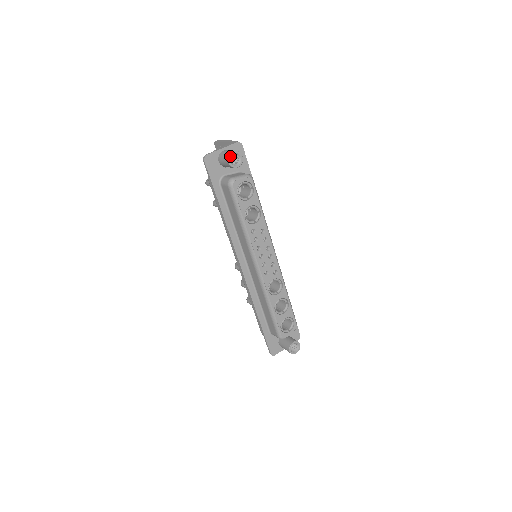
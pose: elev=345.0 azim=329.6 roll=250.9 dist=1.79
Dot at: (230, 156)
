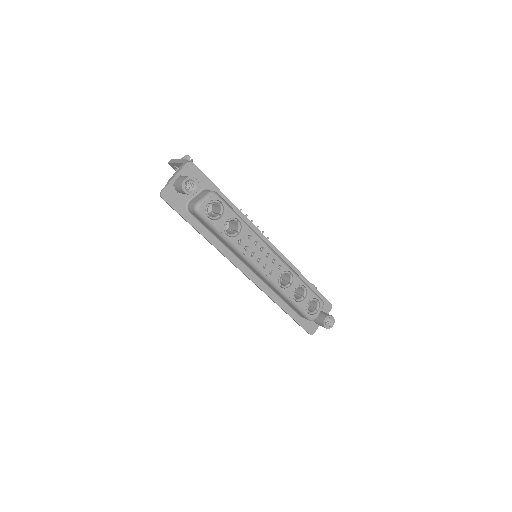
Dot at: (183, 186)
